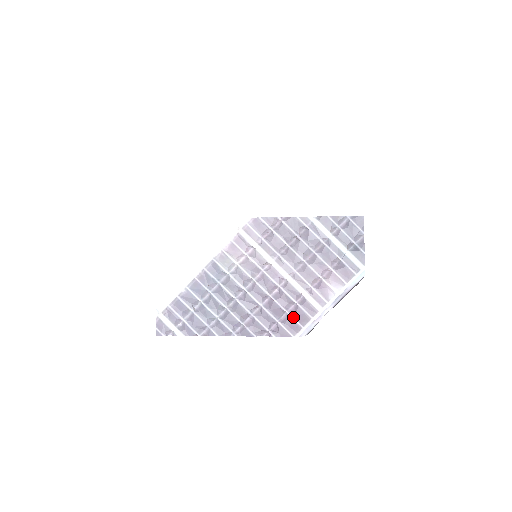
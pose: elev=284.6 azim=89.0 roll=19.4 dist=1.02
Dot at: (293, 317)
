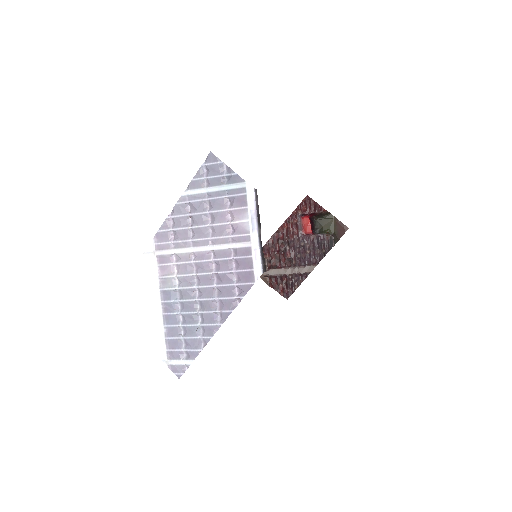
Dot at: (240, 270)
